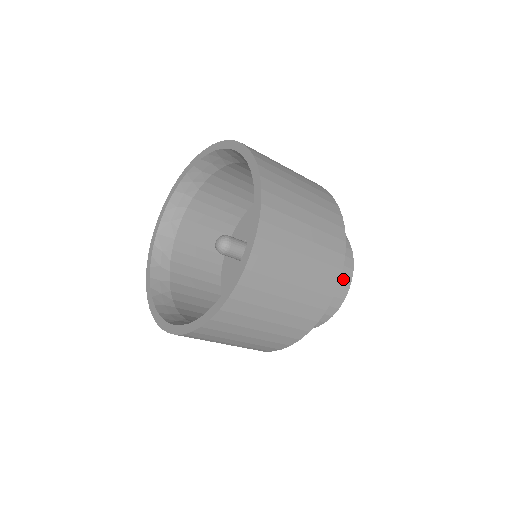
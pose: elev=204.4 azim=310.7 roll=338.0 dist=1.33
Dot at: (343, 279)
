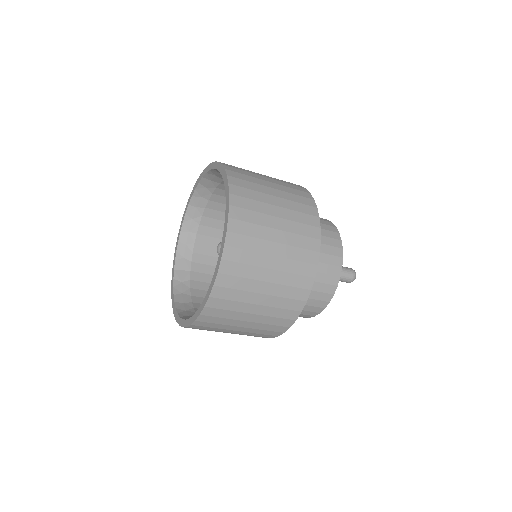
Dot at: (333, 248)
